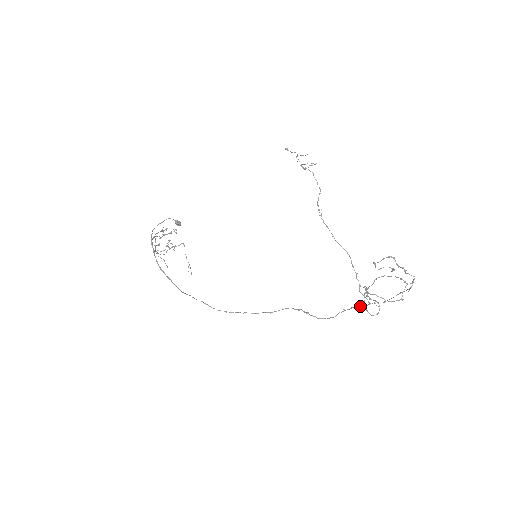
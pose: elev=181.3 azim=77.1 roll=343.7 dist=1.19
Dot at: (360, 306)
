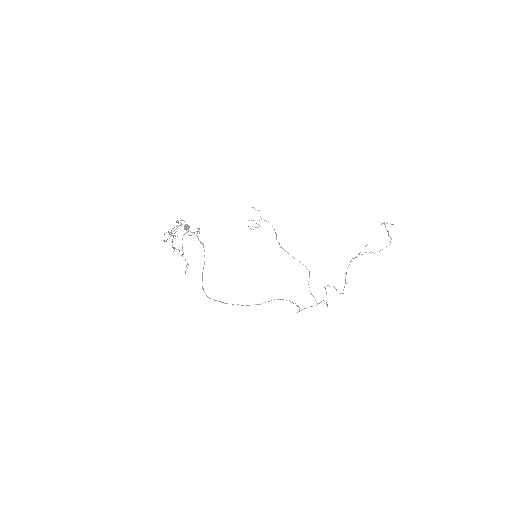
Dot at: (312, 306)
